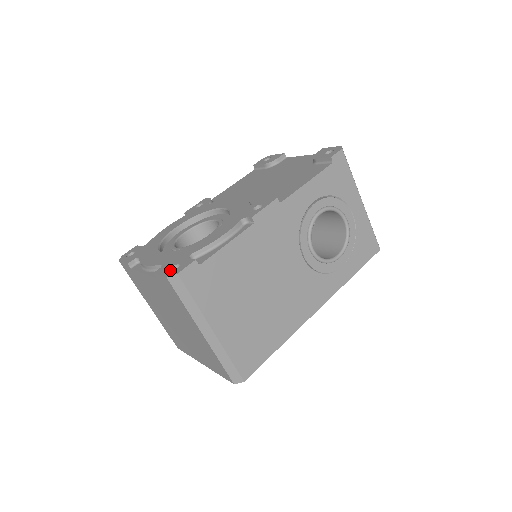
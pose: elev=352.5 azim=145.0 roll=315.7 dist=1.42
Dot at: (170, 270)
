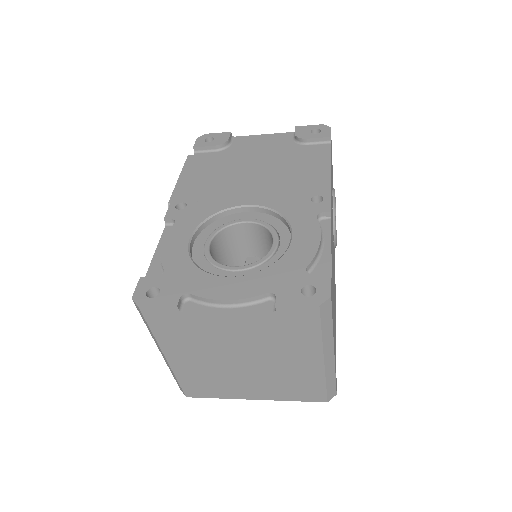
Dot at: (303, 295)
